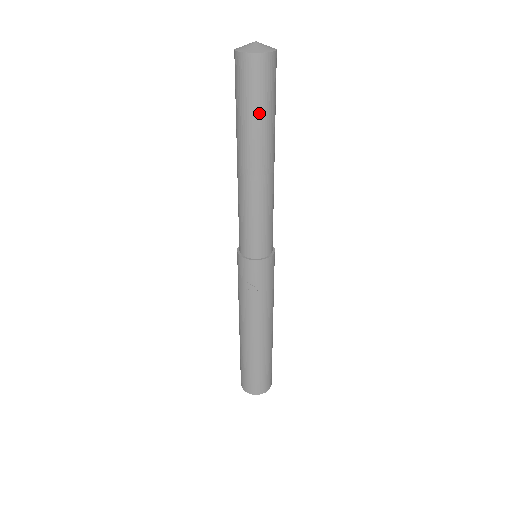
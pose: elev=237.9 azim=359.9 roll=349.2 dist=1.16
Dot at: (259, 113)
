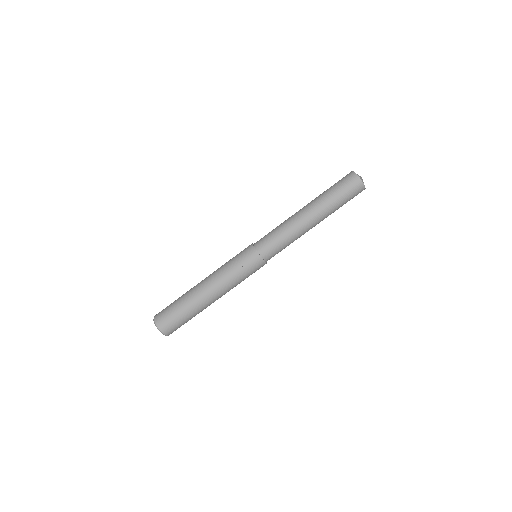
Dot at: (338, 200)
